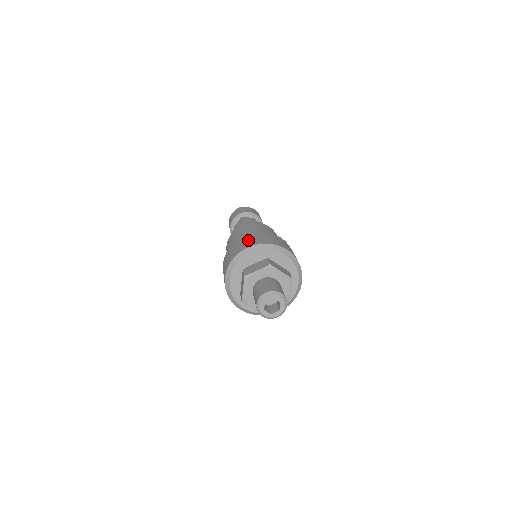
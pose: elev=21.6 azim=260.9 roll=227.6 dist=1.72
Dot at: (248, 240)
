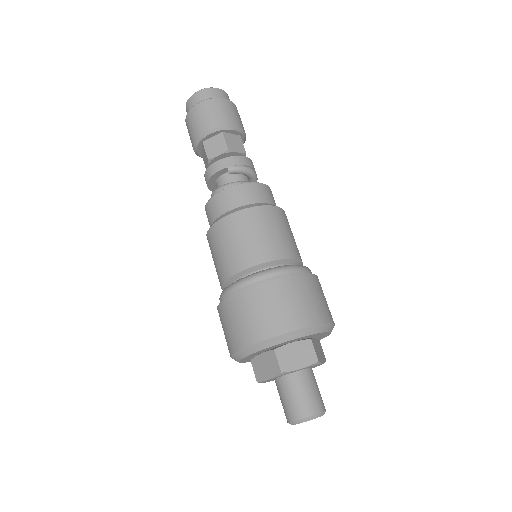
Dot at: (290, 303)
